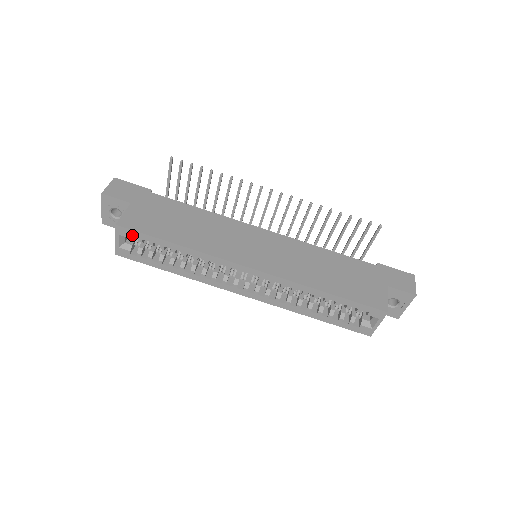
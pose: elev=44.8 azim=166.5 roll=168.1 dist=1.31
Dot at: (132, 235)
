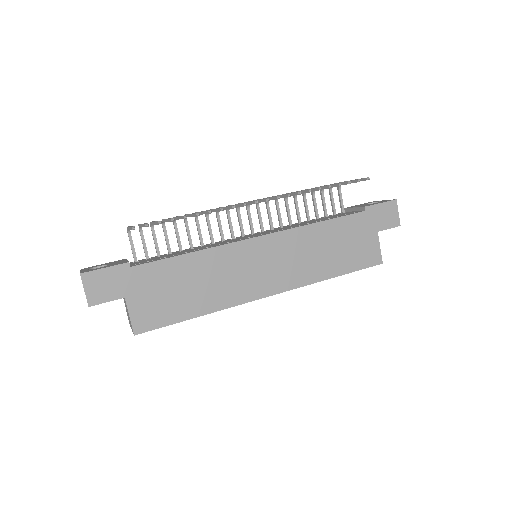
Dot at: (151, 329)
